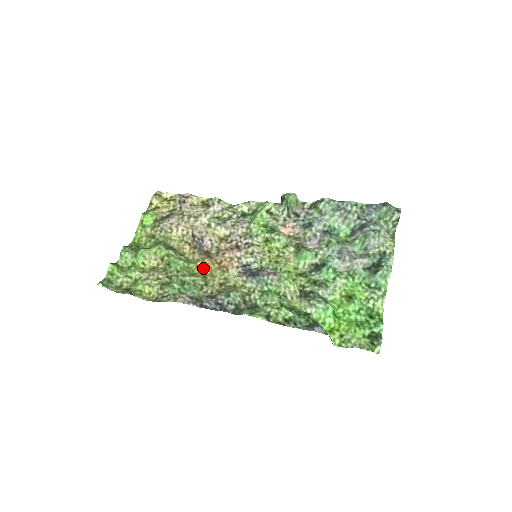
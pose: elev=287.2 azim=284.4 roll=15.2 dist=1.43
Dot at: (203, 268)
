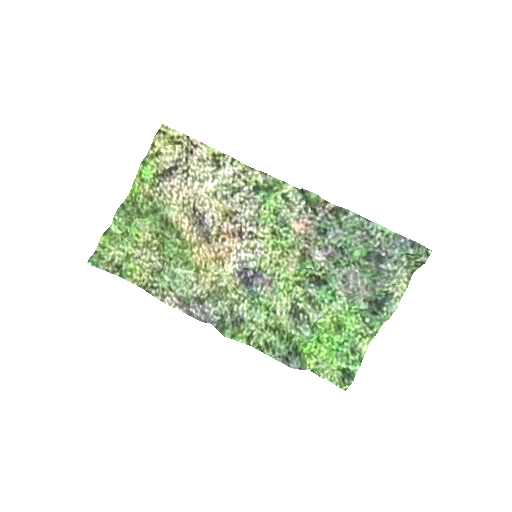
Dot at: (198, 256)
